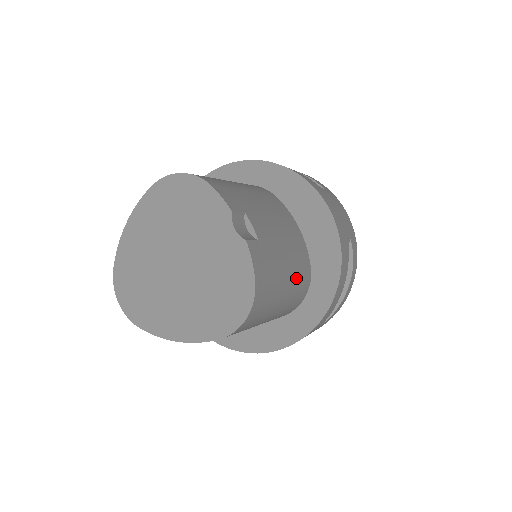
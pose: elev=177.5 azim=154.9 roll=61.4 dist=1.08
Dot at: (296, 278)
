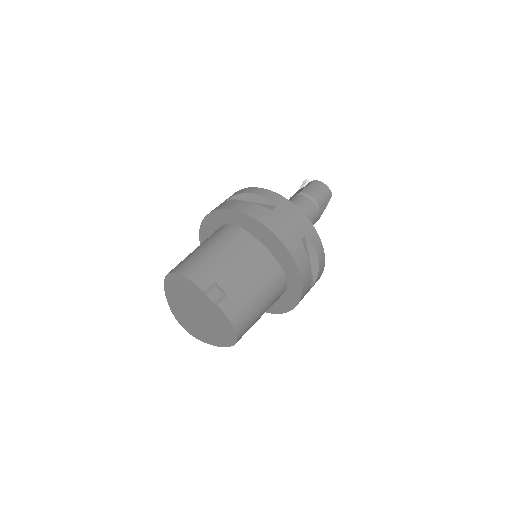
Dot at: (269, 288)
